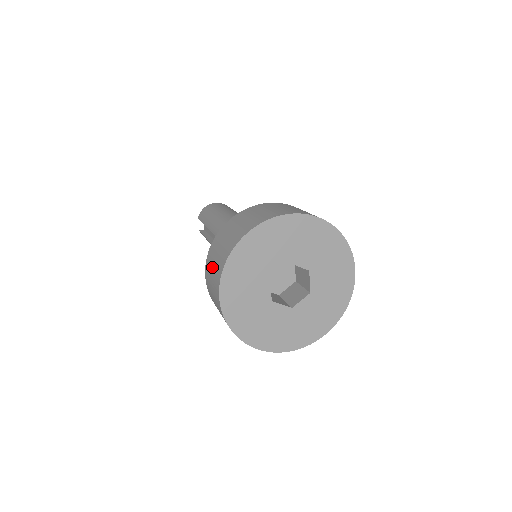
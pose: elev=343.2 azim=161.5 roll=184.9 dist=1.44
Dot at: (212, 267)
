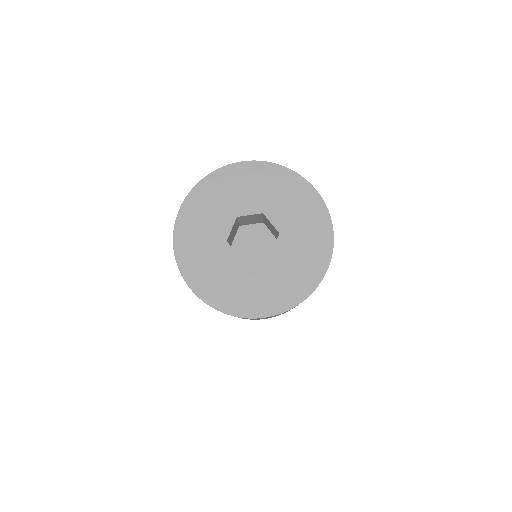
Dot at: occluded
